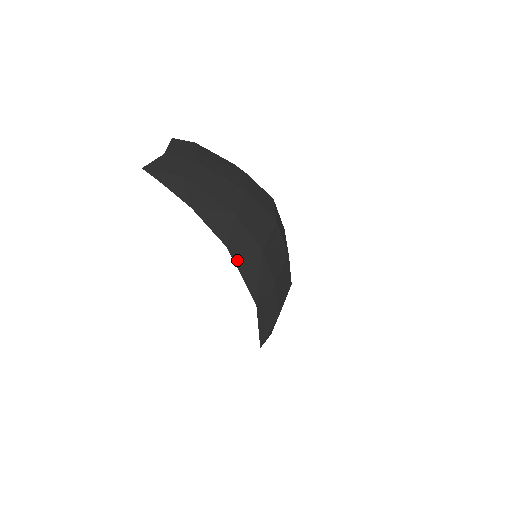
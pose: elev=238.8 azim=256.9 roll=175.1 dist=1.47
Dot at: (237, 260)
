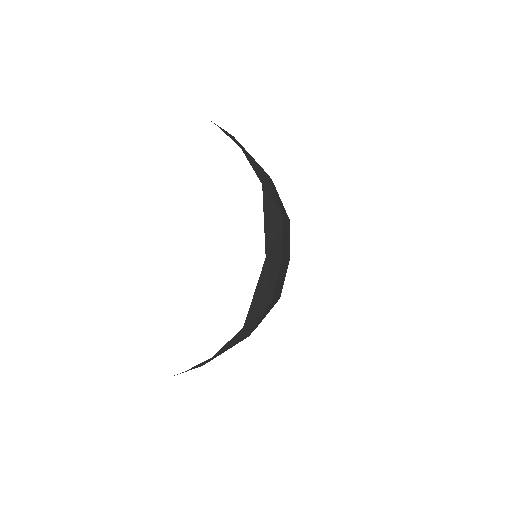
Dot at: (265, 203)
